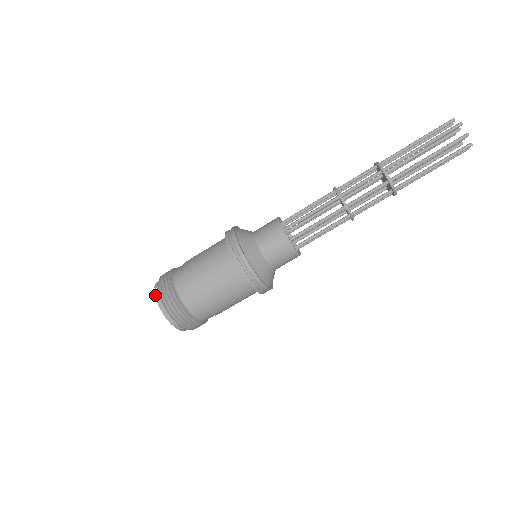
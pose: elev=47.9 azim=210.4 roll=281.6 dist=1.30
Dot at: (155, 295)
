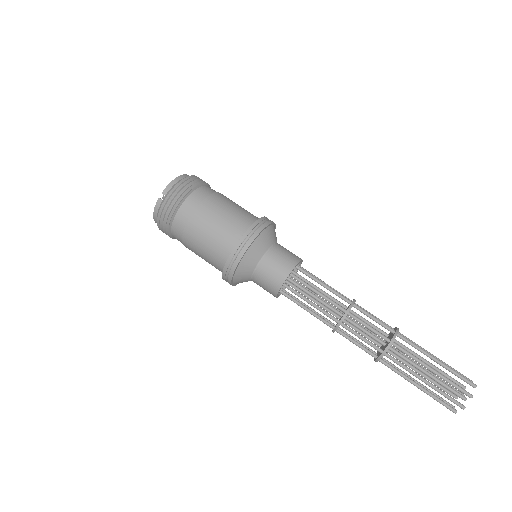
Dot at: (156, 203)
